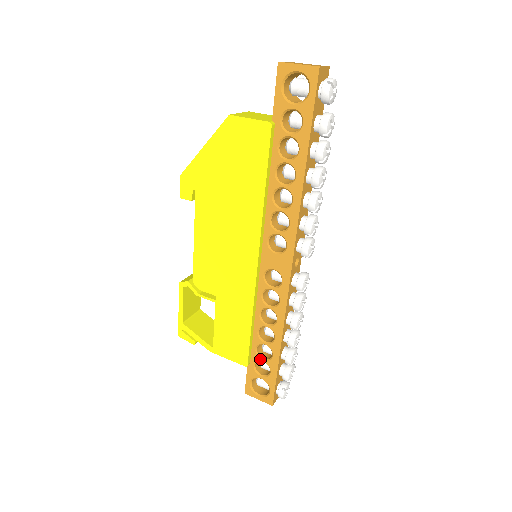
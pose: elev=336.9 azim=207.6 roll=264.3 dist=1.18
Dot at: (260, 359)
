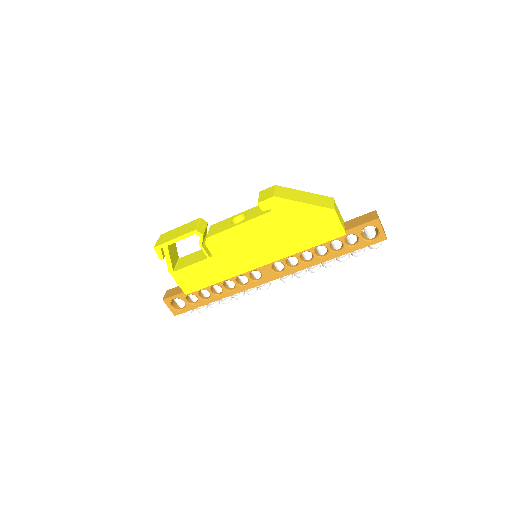
Dot at: (197, 295)
